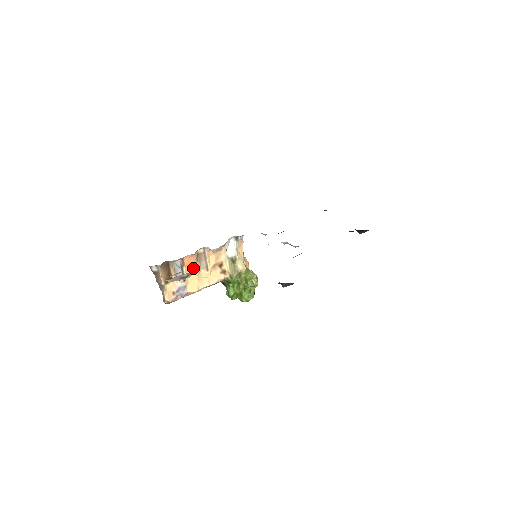
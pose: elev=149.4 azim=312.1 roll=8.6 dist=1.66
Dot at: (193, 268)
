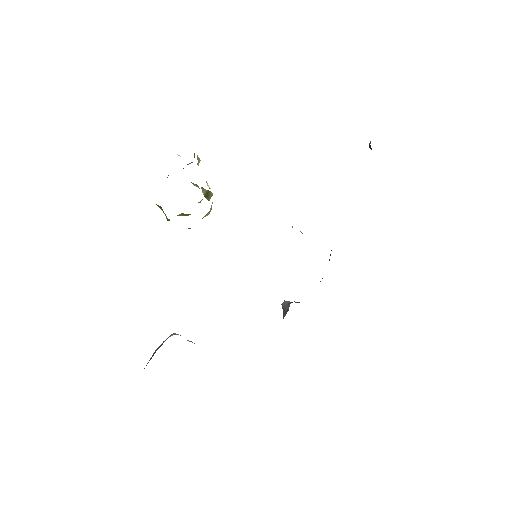
Dot at: occluded
